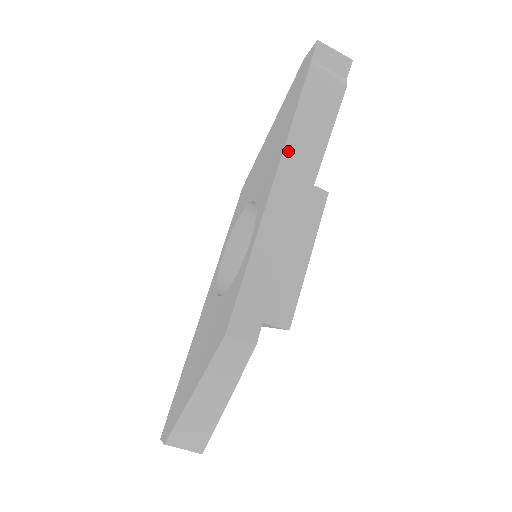
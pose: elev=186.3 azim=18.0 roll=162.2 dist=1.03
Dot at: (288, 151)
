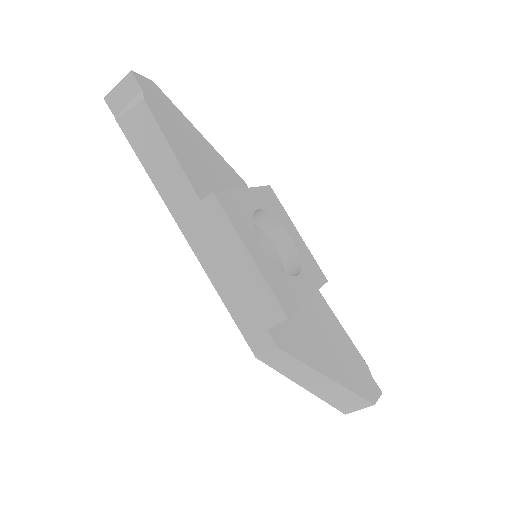
Dot at: (167, 199)
